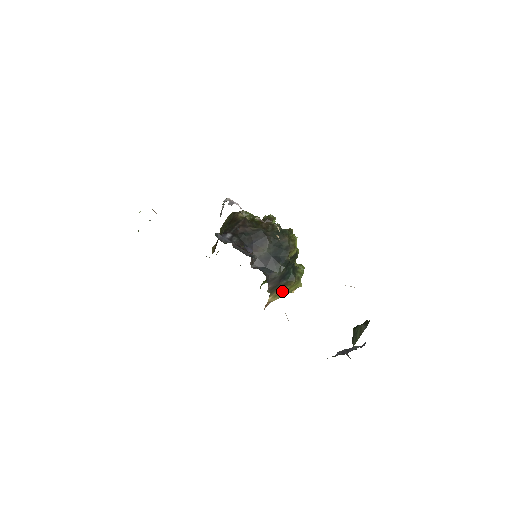
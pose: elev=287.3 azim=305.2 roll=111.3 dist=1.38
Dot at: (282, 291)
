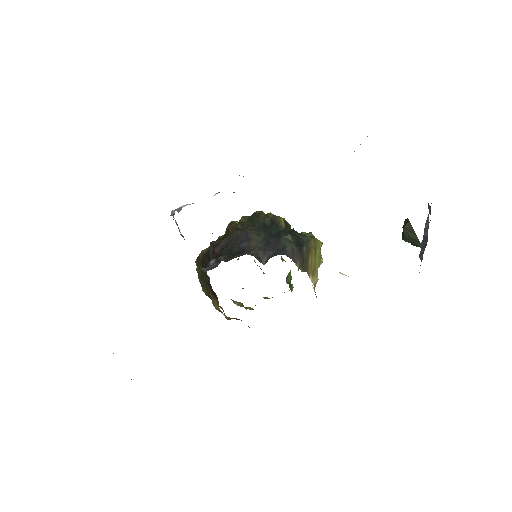
Dot at: (313, 262)
